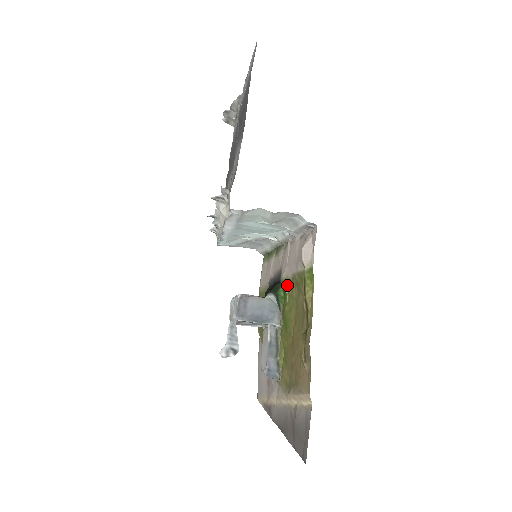
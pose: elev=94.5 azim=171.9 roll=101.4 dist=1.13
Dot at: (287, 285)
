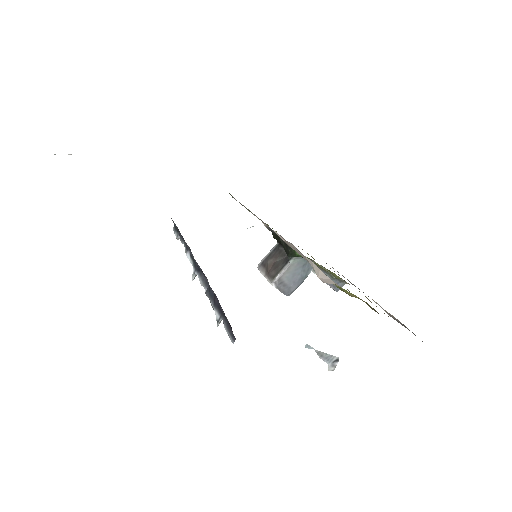
Dot at: occluded
